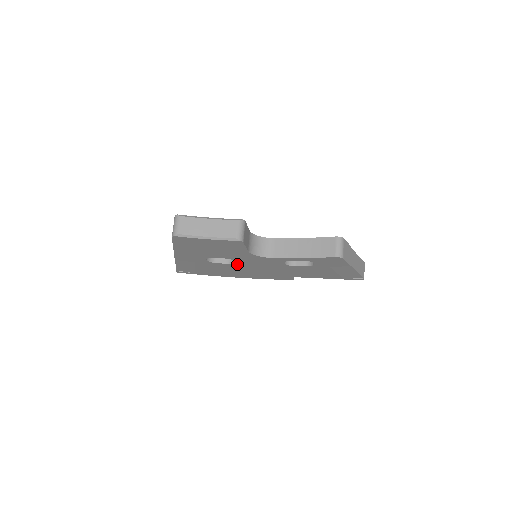
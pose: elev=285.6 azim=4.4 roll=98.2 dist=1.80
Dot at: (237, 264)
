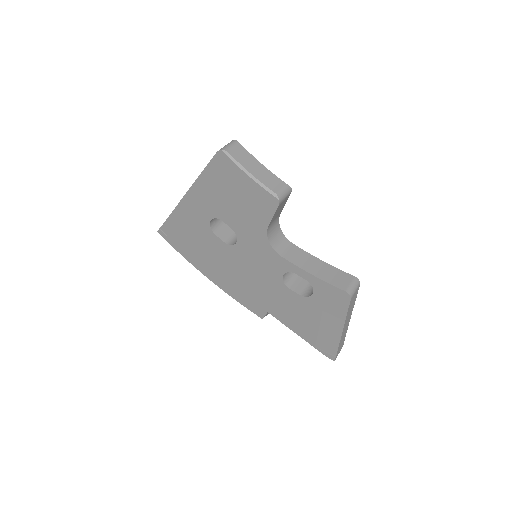
Dot at: (234, 249)
